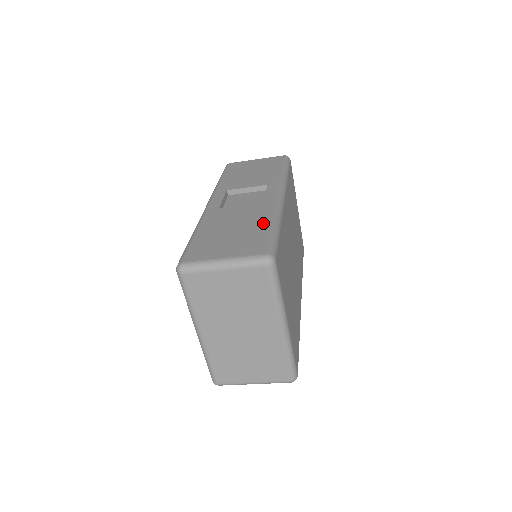
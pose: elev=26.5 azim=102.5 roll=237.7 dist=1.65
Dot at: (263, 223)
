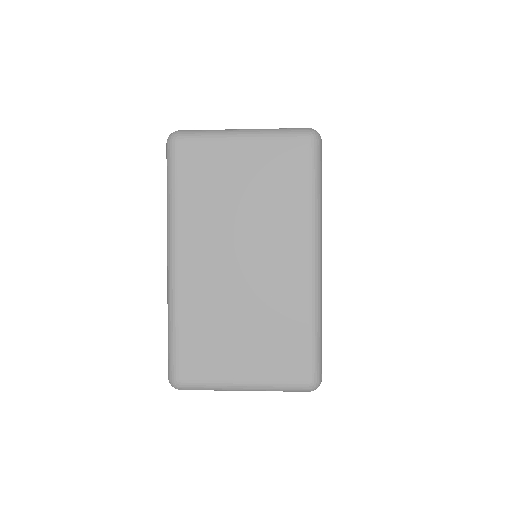
Dot at: occluded
